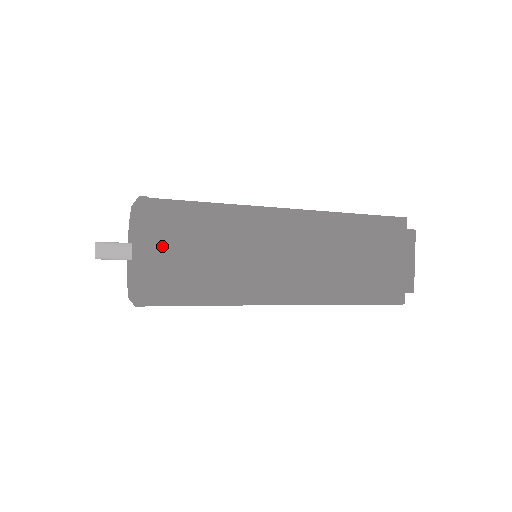
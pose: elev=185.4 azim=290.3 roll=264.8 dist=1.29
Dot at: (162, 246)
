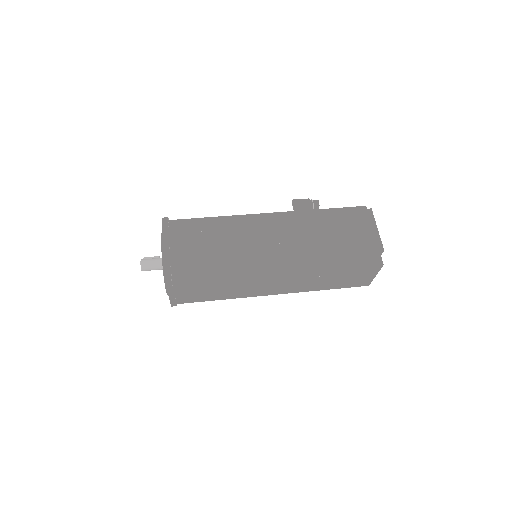
Dot at: (183, 292)
